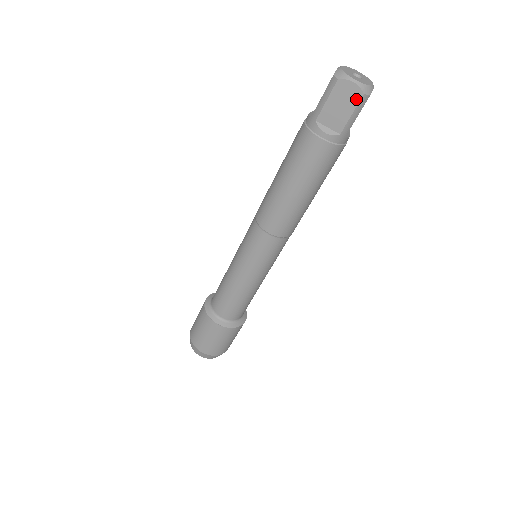
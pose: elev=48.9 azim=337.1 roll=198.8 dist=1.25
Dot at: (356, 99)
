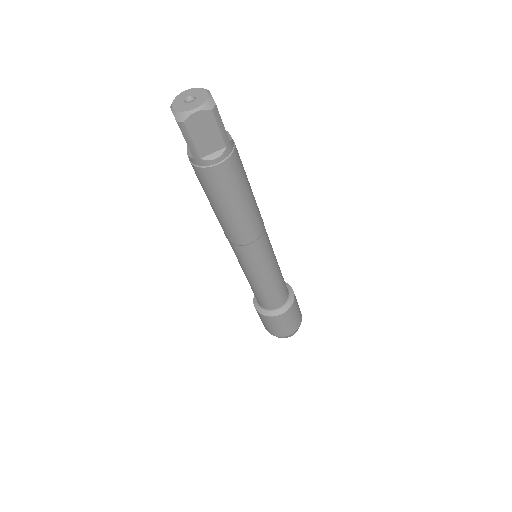
Dot at: (179, 126)
